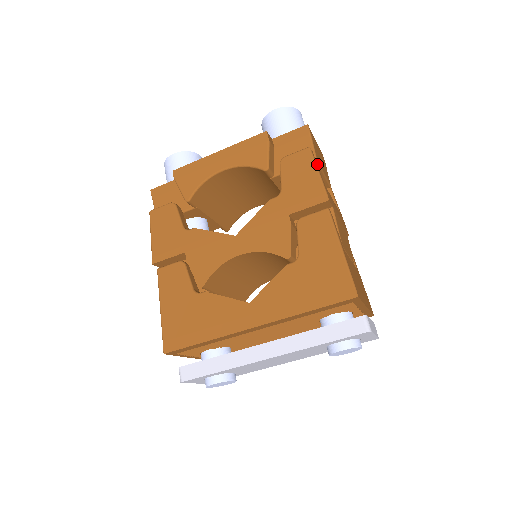
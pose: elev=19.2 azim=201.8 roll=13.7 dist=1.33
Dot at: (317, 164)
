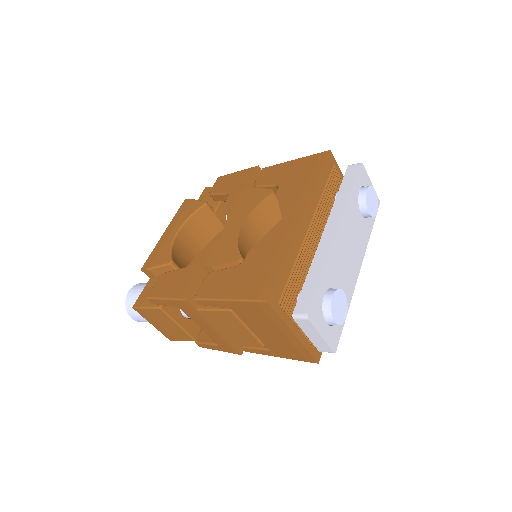
Dot at: occluded
